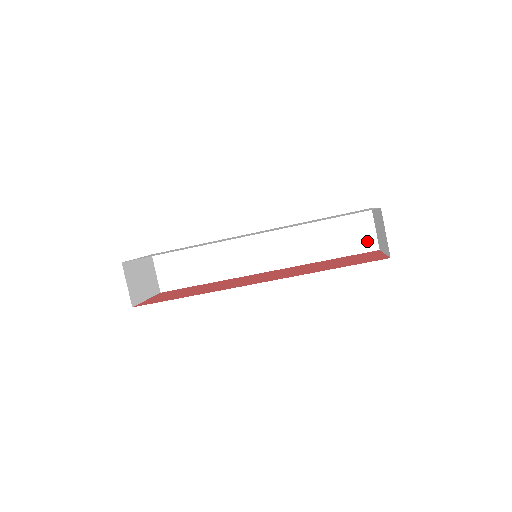
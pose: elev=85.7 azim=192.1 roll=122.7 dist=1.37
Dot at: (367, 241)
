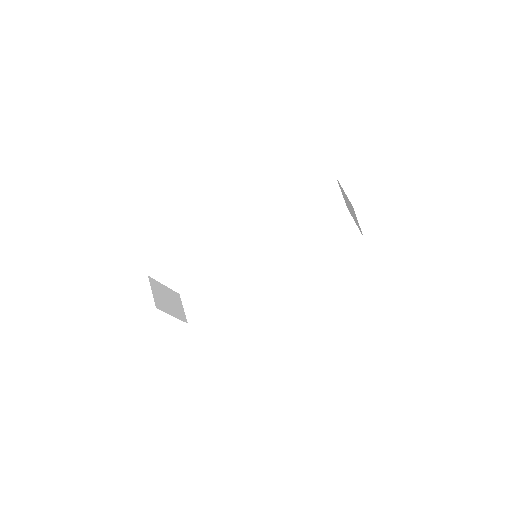
Dot at: (351, 233)
